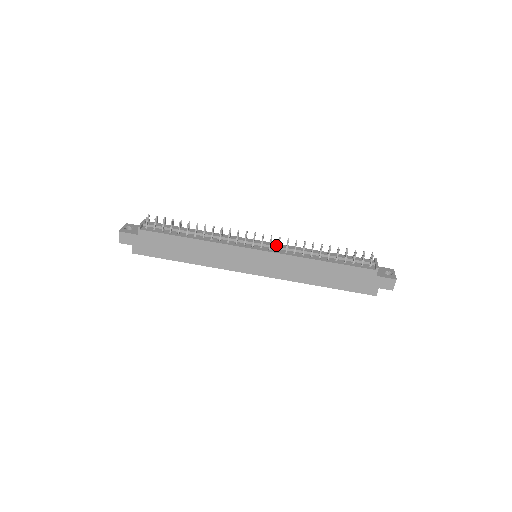
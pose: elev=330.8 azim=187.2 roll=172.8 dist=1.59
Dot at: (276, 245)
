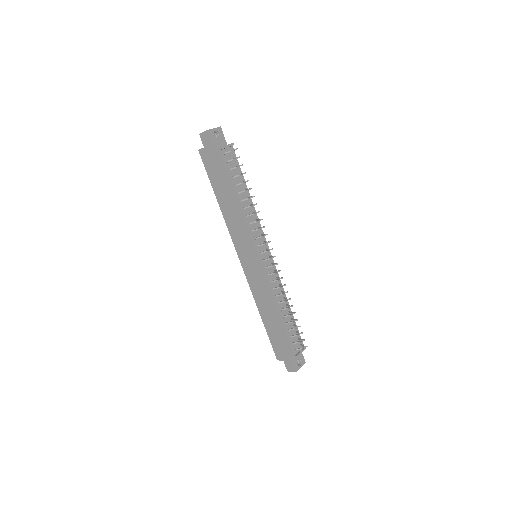
Dot at: (273, 270)
